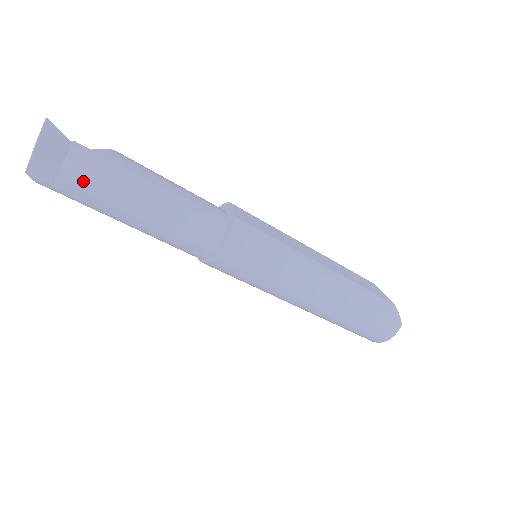
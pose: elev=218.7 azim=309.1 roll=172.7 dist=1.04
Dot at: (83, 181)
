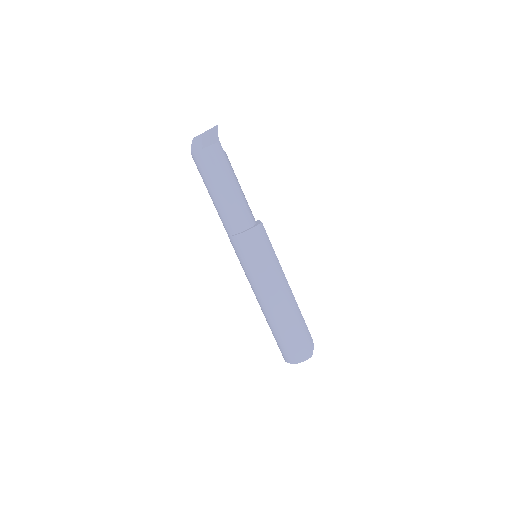
Dot at: (213, 157)
